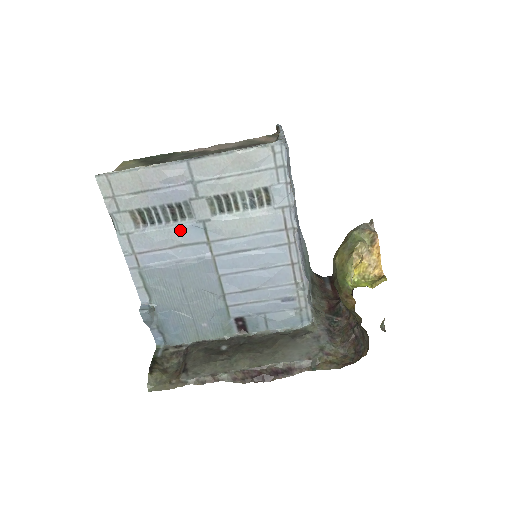
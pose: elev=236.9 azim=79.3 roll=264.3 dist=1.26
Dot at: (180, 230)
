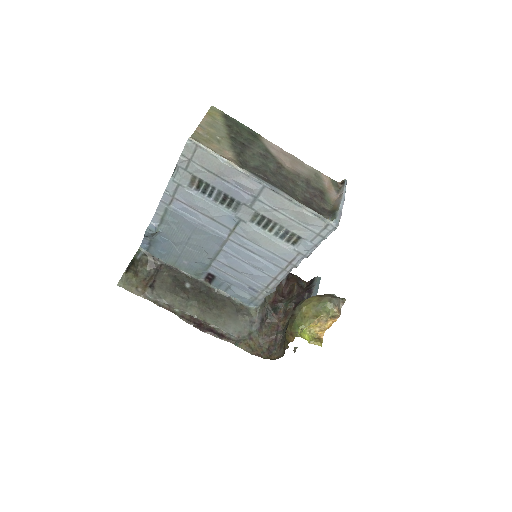
Dot at: (220, 212)
